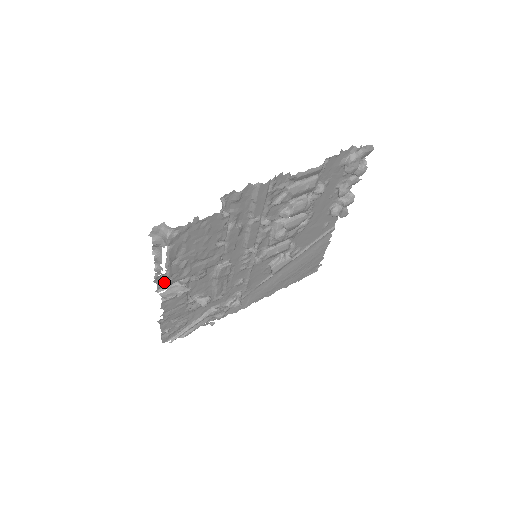
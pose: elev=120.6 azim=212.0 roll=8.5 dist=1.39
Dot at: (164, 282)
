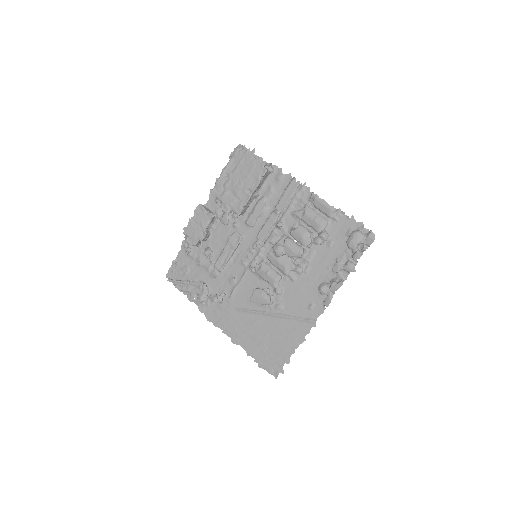
Dot at: (212, 204)
